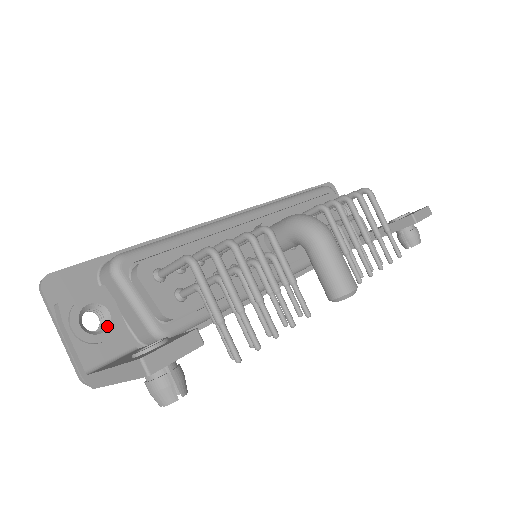
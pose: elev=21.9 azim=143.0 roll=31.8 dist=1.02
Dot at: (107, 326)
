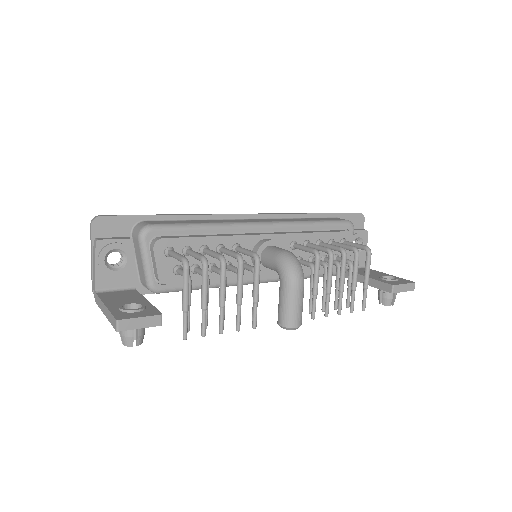
Dot at: (122, 267)
